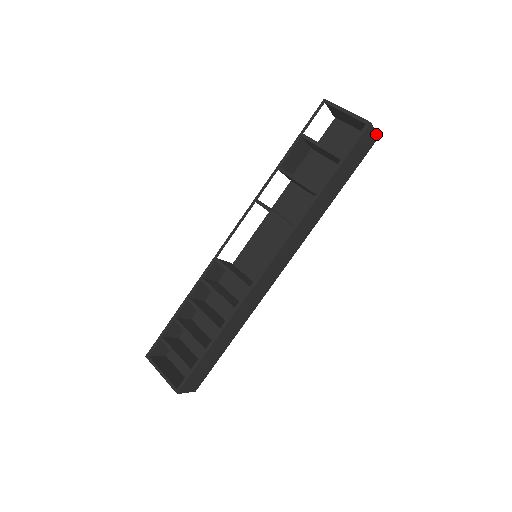
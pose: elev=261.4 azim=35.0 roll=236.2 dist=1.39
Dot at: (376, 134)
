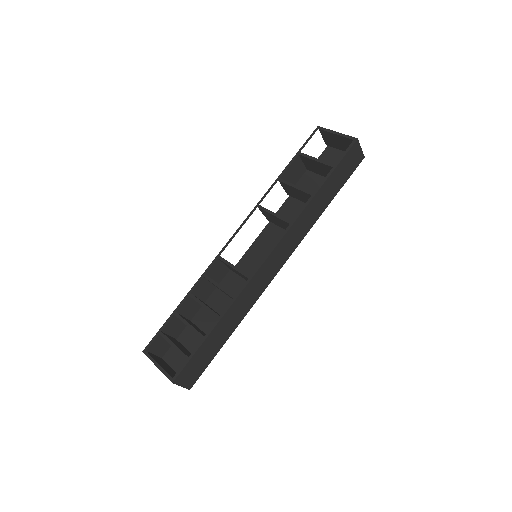
Dot at: (362, 153)
